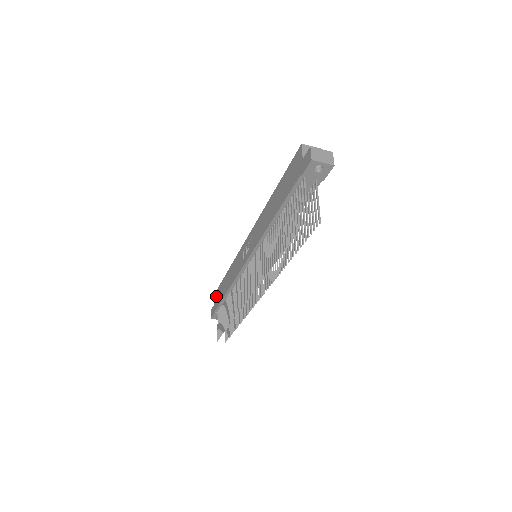
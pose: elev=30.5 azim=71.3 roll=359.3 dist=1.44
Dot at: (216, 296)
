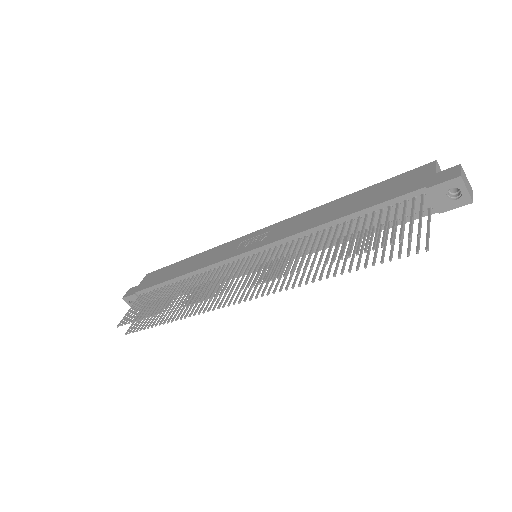
Dot at: (149, 277)
